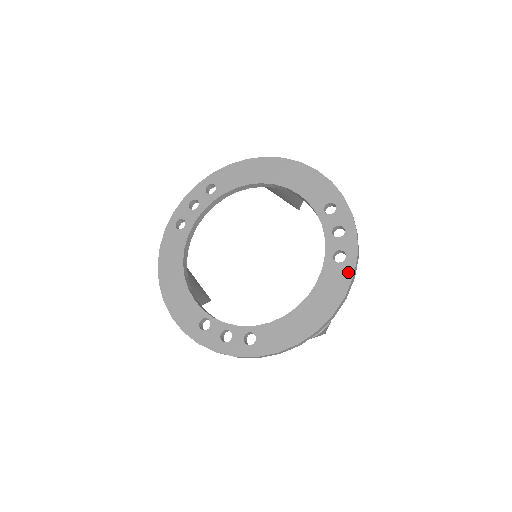
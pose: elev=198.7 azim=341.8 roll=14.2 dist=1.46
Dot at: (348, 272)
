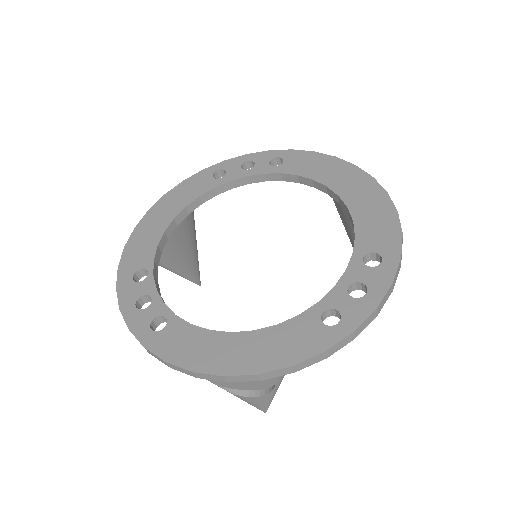
Dot at: (323, 342)
